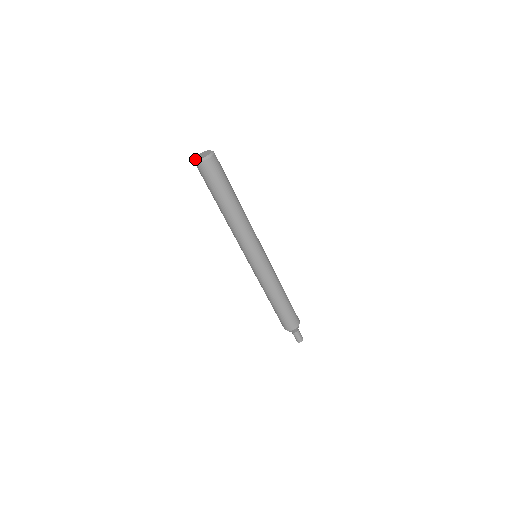
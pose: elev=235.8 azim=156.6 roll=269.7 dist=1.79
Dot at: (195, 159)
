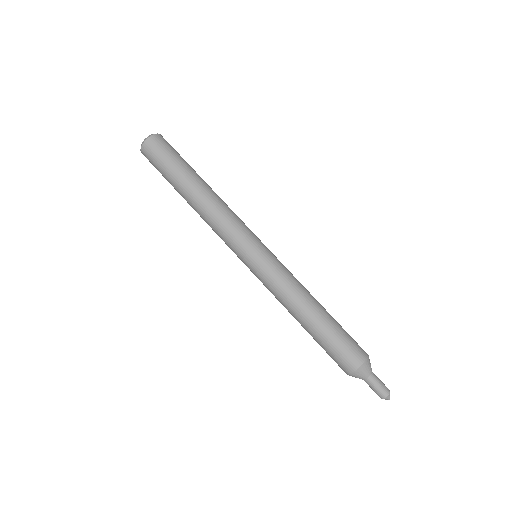
Dot at: (141, 145)
